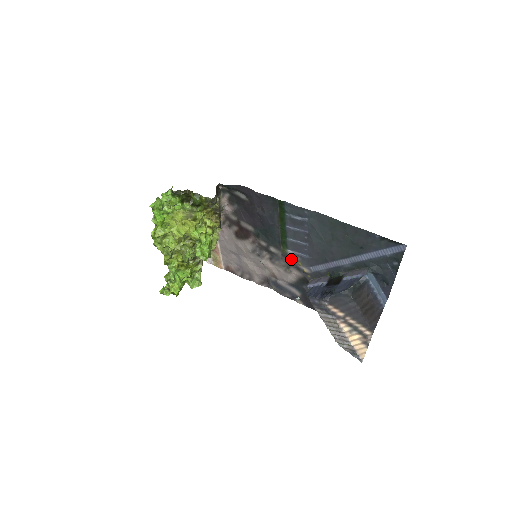
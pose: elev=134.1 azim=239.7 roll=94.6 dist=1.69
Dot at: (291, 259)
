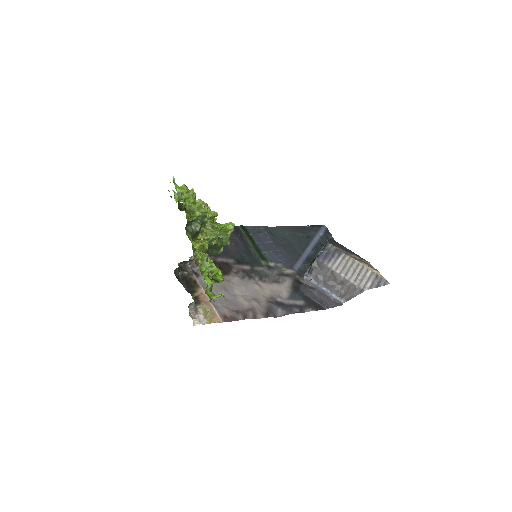
Dot at: (275, 269)
